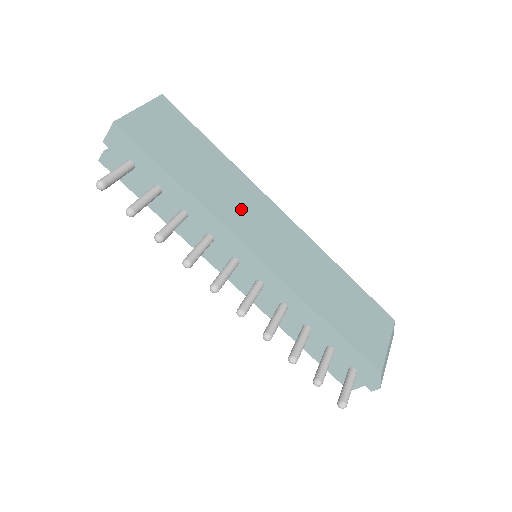
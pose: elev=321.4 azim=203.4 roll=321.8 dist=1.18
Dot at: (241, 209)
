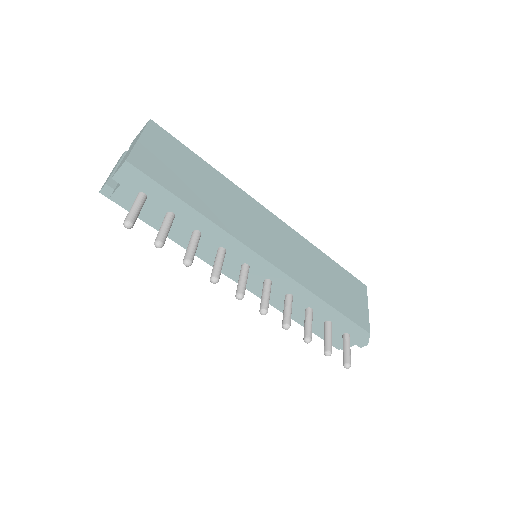
Dot at: (243, 219)
